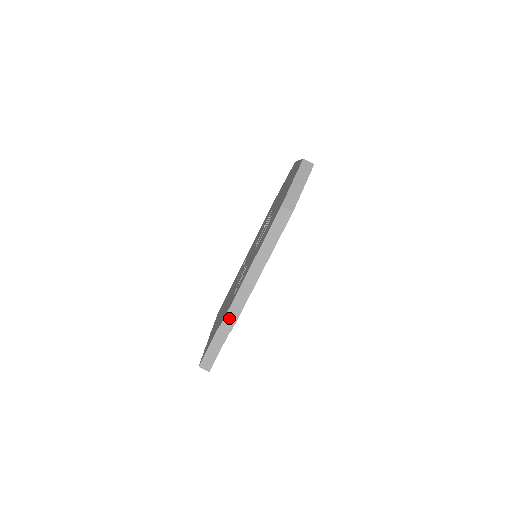
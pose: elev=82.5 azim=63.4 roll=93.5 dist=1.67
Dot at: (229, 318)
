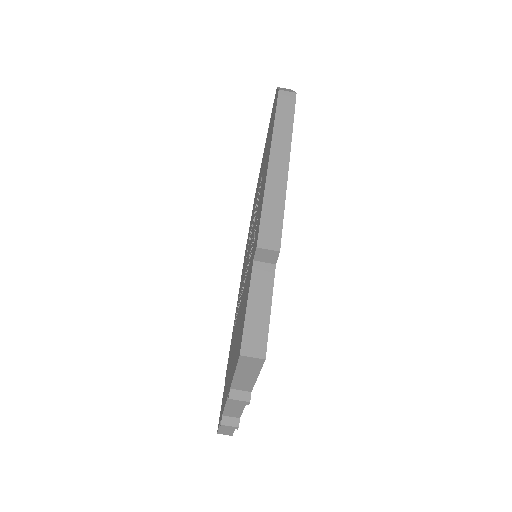
Dot at: (267, 230)
